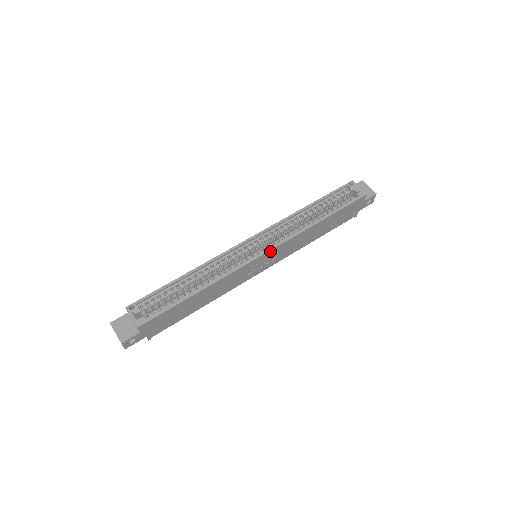
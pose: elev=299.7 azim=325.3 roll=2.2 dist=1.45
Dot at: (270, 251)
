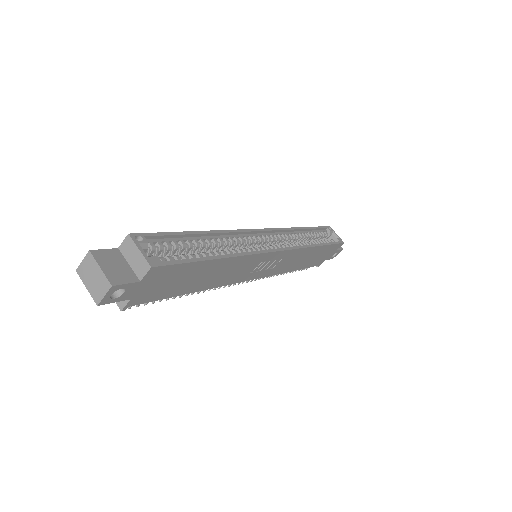
Dot at: (283, 251)
